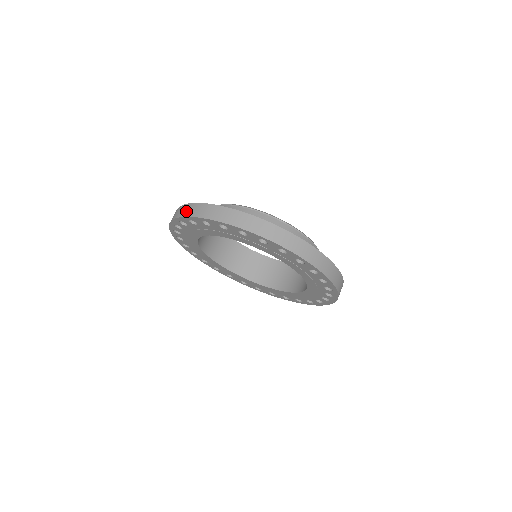
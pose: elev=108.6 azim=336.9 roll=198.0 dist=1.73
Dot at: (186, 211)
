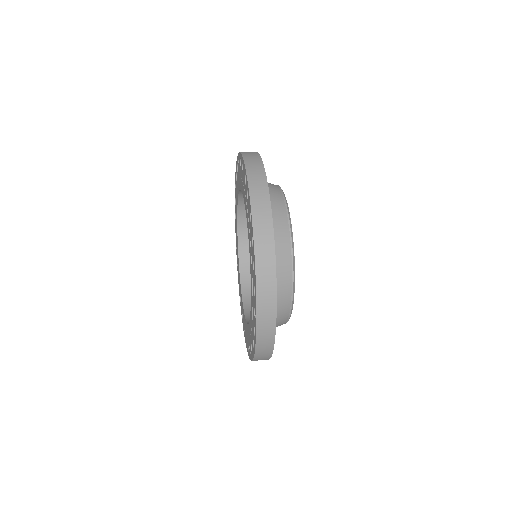
Dot at: occluded
